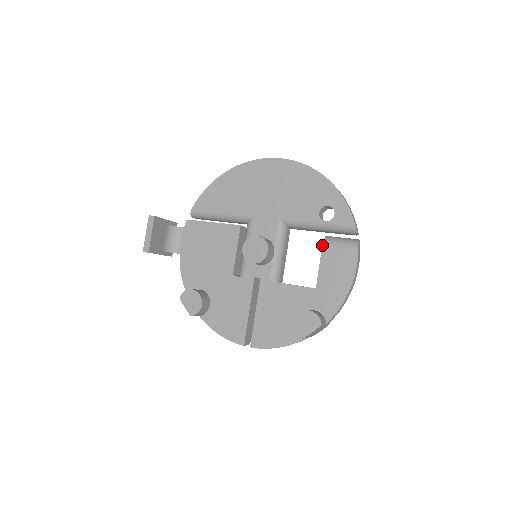
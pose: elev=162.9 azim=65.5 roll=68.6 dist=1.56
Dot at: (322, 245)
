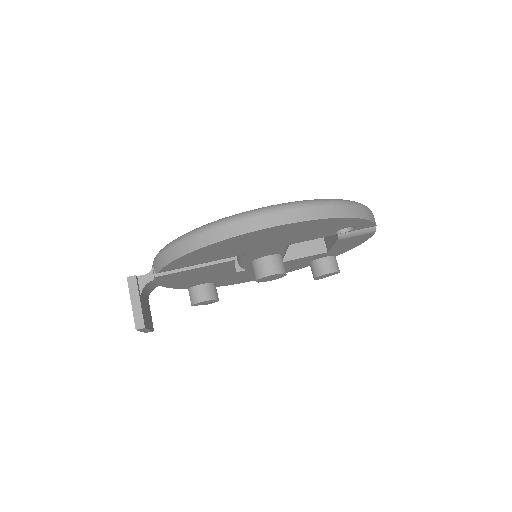
Dot at: (337, 241)
